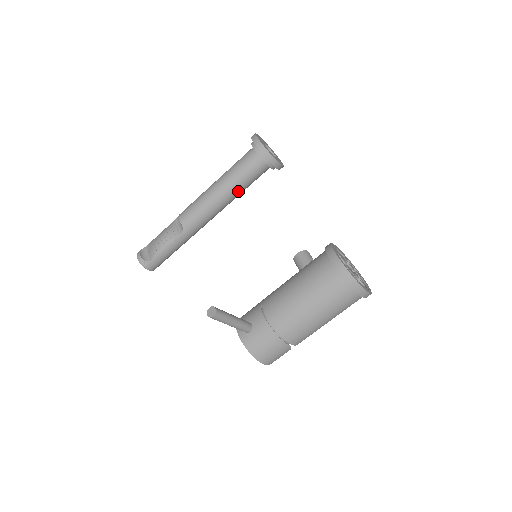
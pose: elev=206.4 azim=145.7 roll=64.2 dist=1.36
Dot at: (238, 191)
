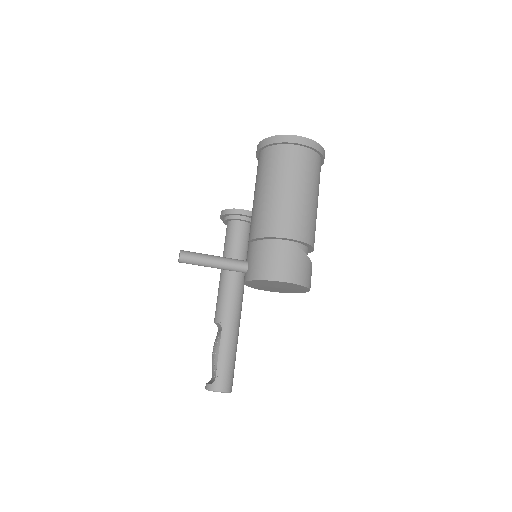
Dot at: (239, 258)
